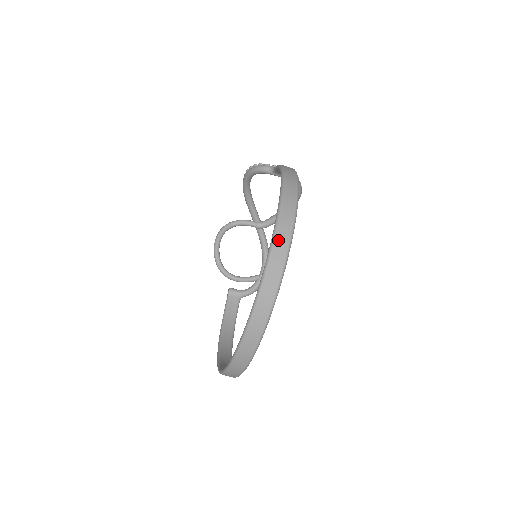
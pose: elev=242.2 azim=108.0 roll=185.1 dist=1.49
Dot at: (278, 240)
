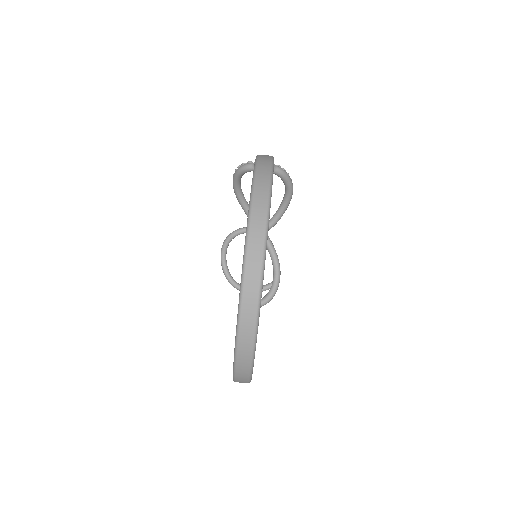
Dot at: (254, 218)
